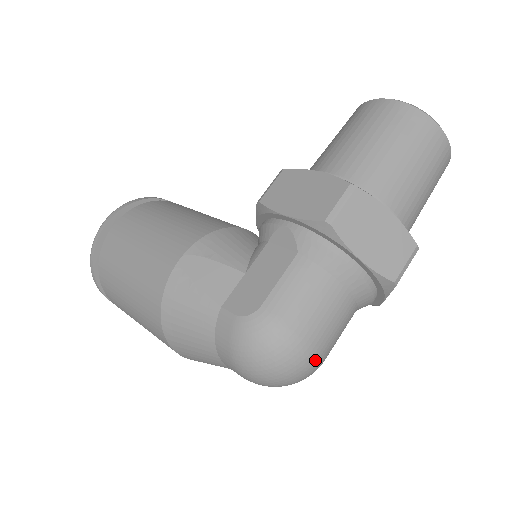
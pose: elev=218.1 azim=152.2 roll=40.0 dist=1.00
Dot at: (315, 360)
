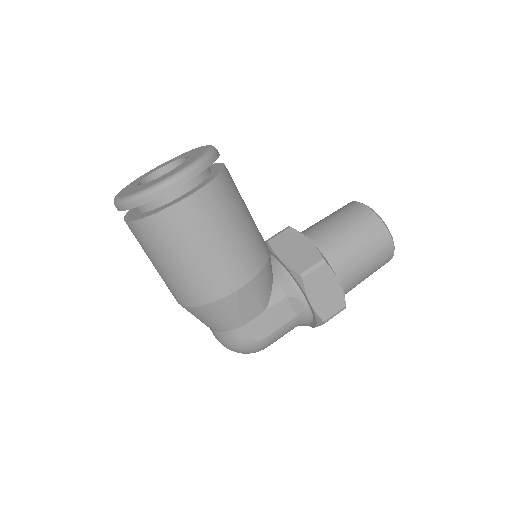
Dot at: occluded
